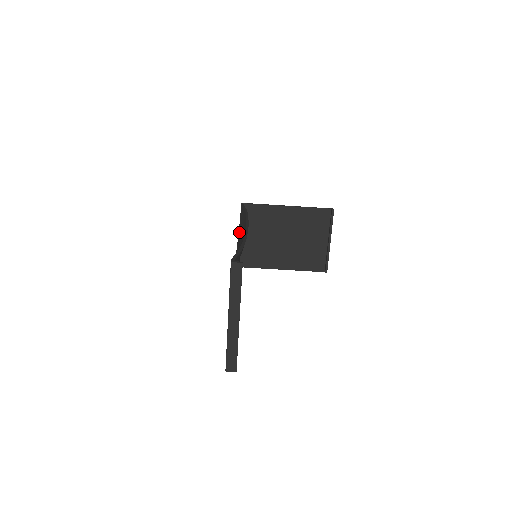
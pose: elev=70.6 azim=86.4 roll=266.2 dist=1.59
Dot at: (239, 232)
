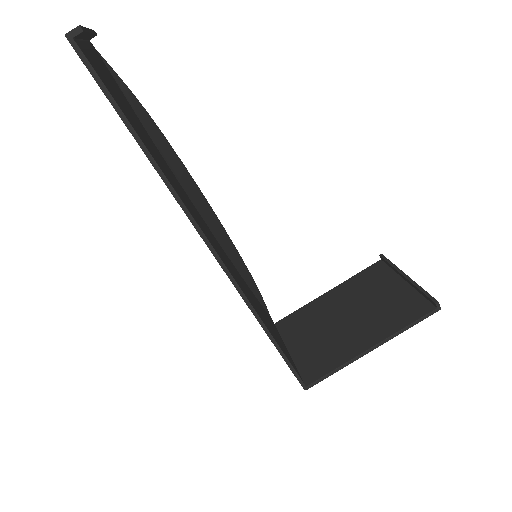
Dot at: occluded
